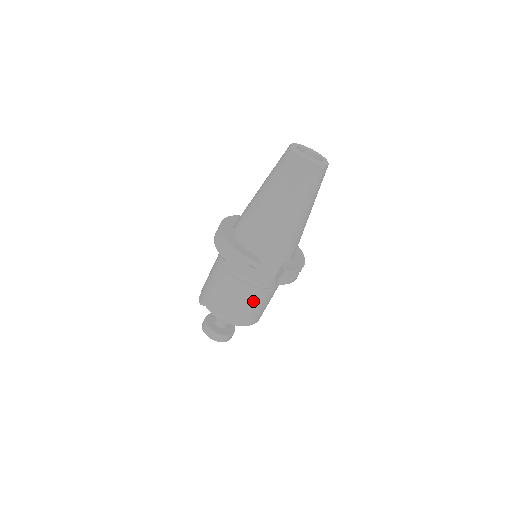
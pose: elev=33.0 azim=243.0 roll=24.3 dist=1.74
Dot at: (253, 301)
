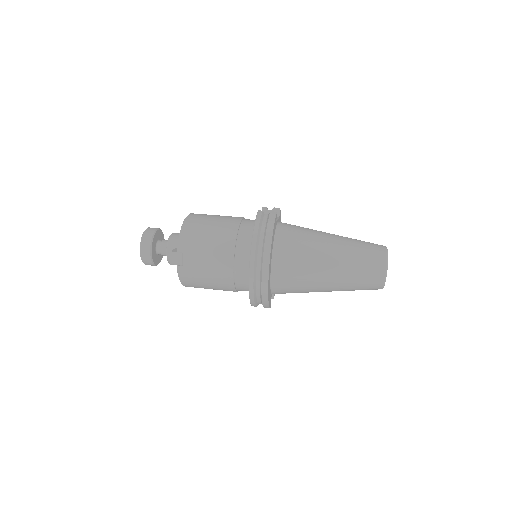
Dot at: occluded
